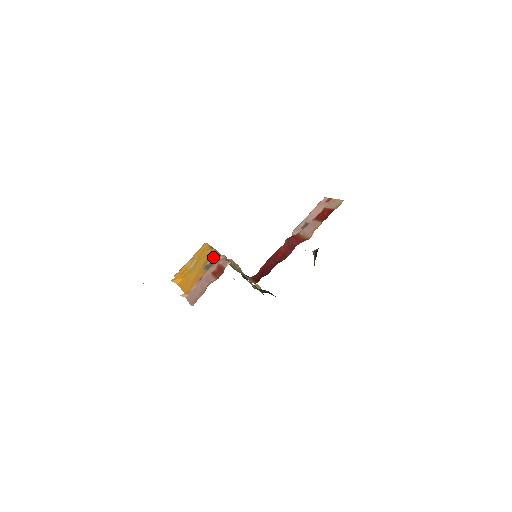
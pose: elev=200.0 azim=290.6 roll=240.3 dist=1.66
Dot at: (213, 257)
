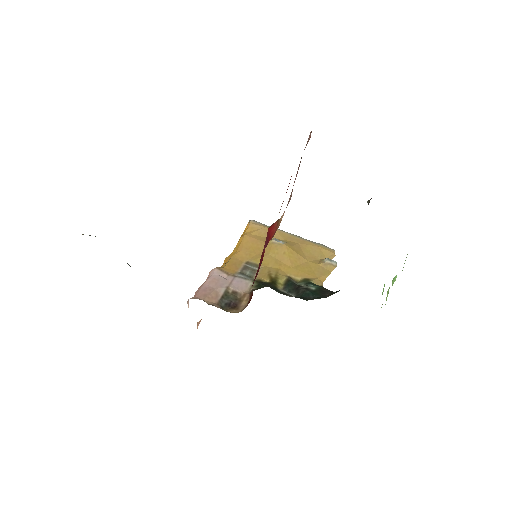
Dot at: (223, 263)
